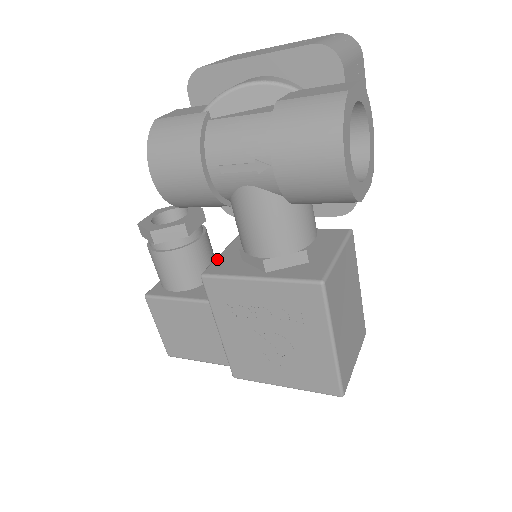
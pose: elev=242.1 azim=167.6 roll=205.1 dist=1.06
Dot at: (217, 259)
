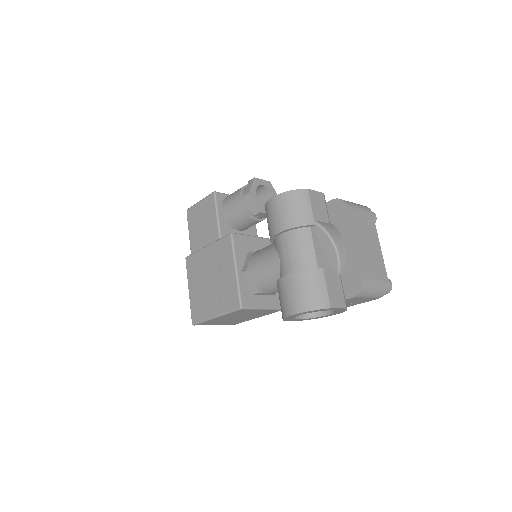
Dot at: (245, 237)
